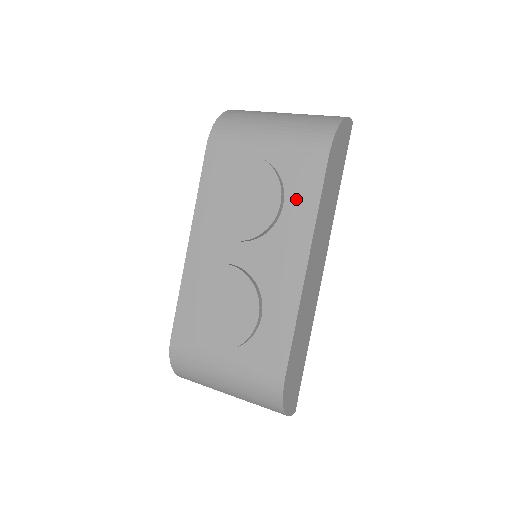
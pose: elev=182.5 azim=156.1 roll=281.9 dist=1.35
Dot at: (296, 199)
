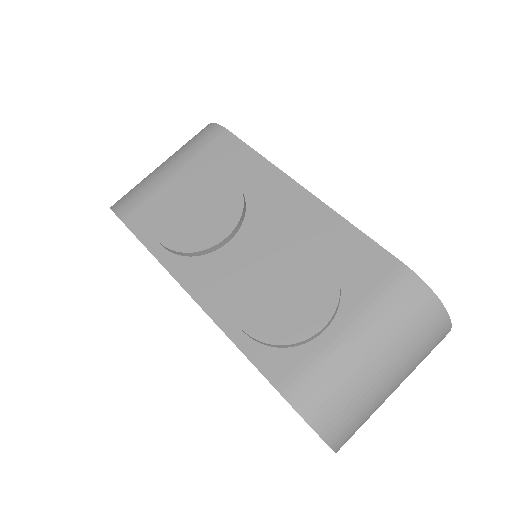
Dot at: (238, 168)
